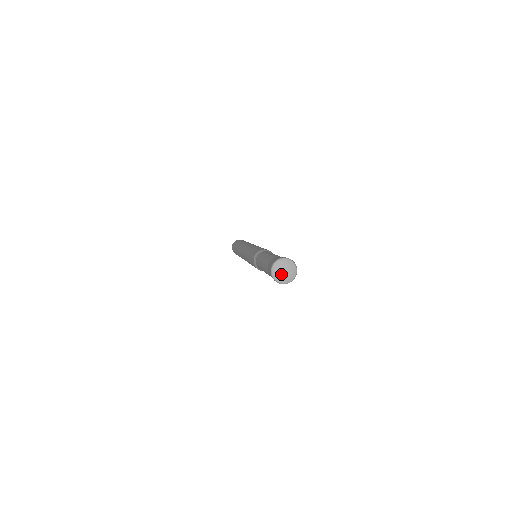
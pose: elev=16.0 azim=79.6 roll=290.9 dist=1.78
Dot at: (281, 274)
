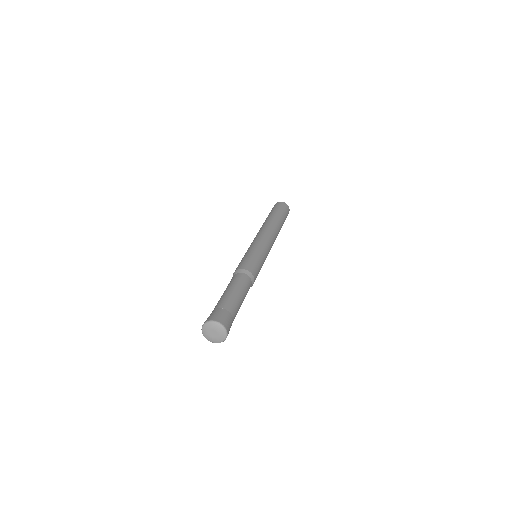
Dot at: (213, 337)
